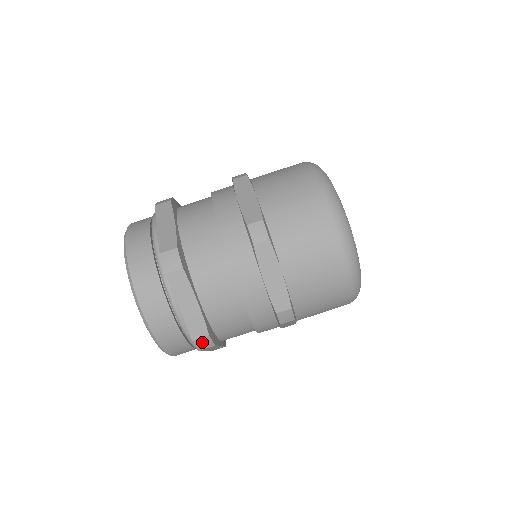
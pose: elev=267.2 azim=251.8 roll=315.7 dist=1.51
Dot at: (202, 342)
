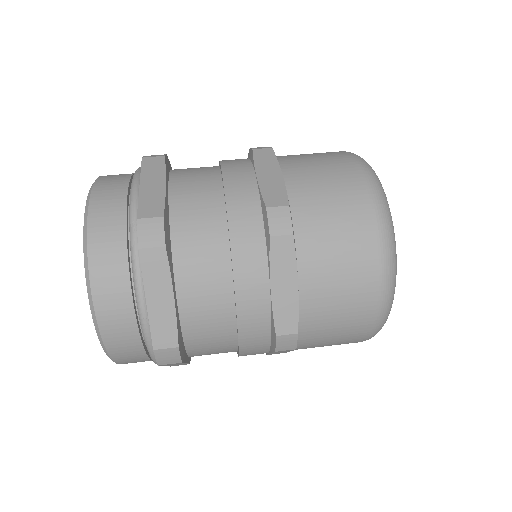
Dot at: (166, 354)
